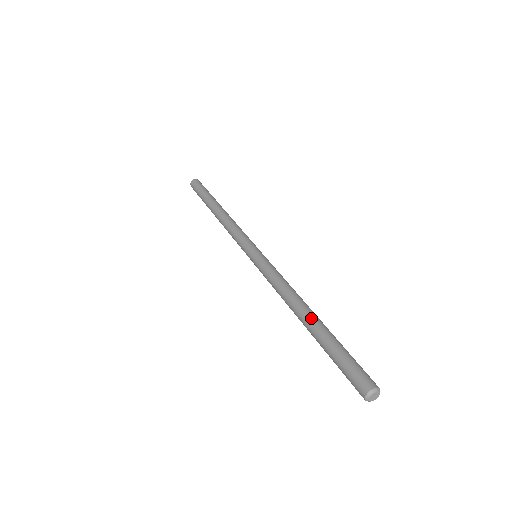
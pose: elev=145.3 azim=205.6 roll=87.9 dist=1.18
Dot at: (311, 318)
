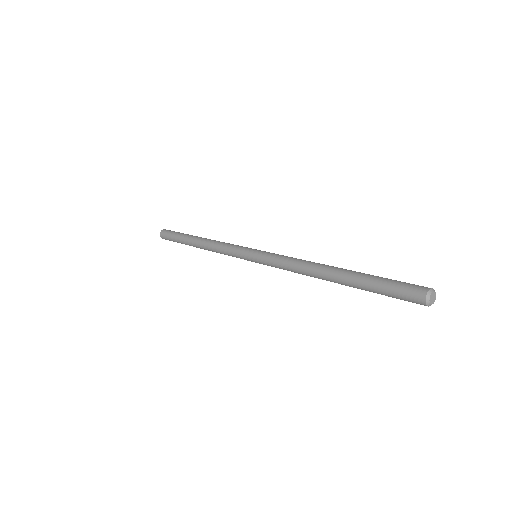
Dot at: (337, 272)
